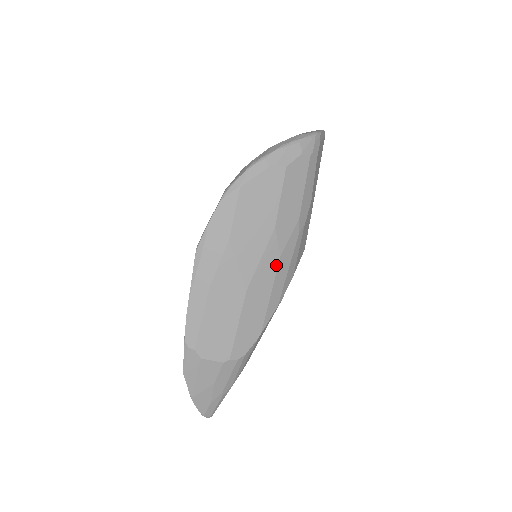
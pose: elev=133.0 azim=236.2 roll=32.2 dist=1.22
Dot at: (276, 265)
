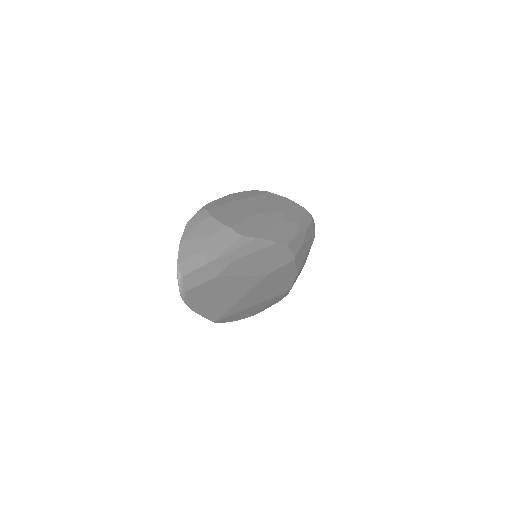
Dot at: (280, 223)
